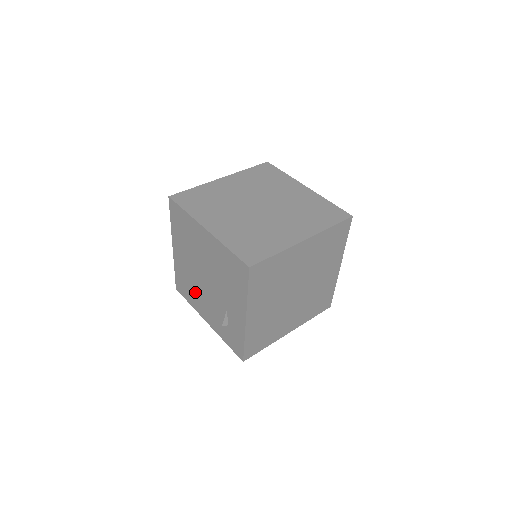
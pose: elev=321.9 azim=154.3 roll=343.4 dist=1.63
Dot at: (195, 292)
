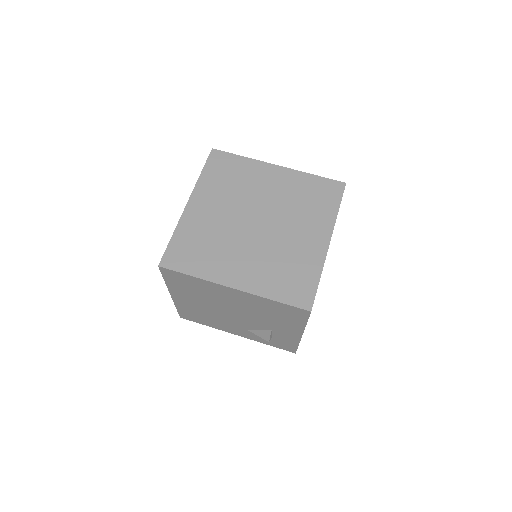
Dot at: (215, 320)
